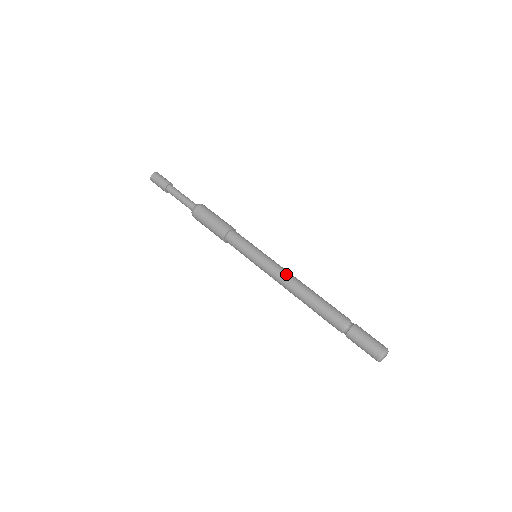
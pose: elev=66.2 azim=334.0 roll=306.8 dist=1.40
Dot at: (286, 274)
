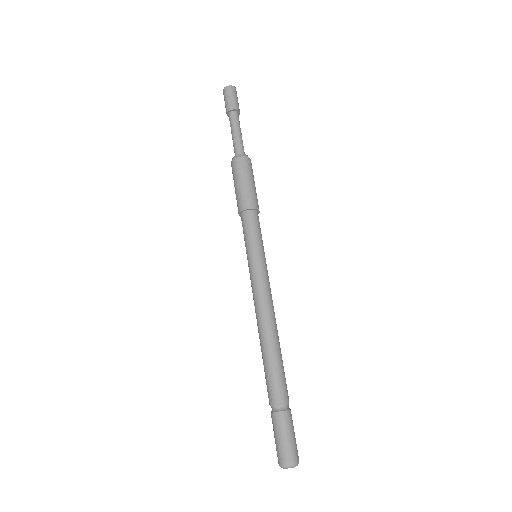
Dot at: (271, 301)
